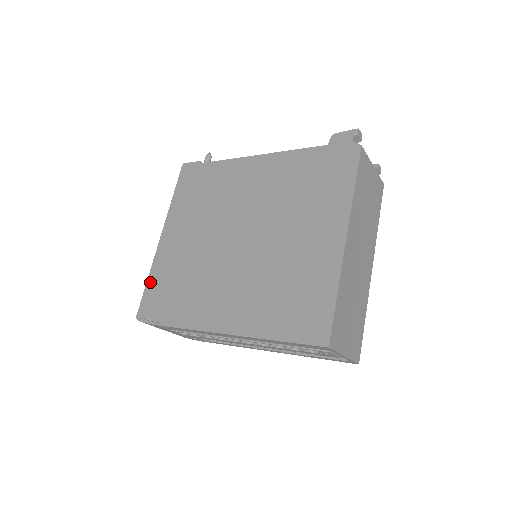
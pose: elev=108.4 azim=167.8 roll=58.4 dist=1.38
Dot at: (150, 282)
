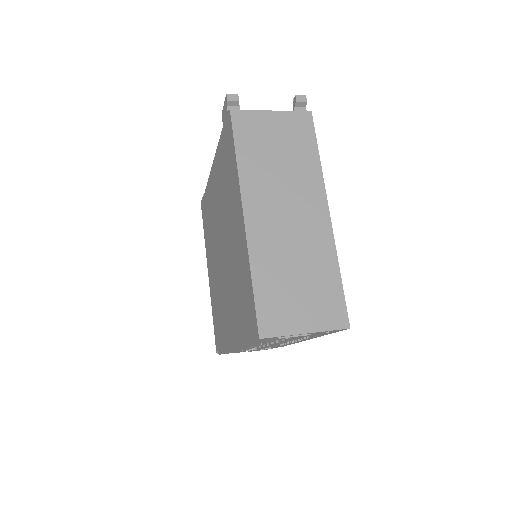
Dot at: (213, 317)
